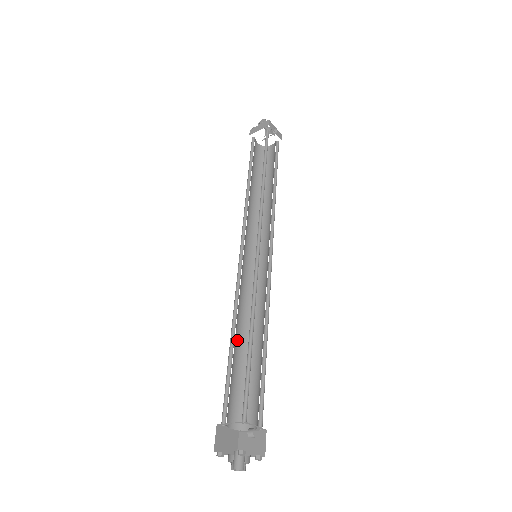
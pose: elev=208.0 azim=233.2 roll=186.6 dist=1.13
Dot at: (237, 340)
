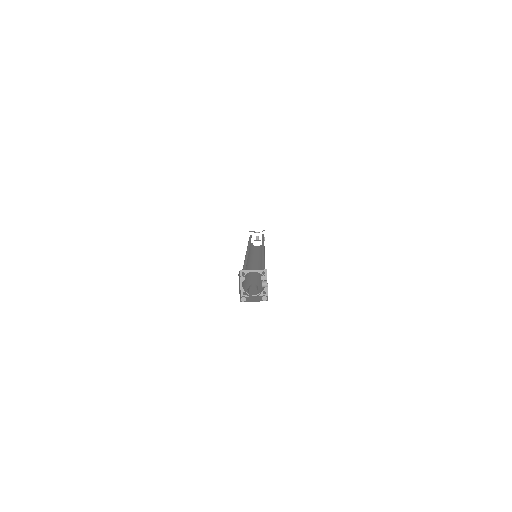
Dot at: occluded
